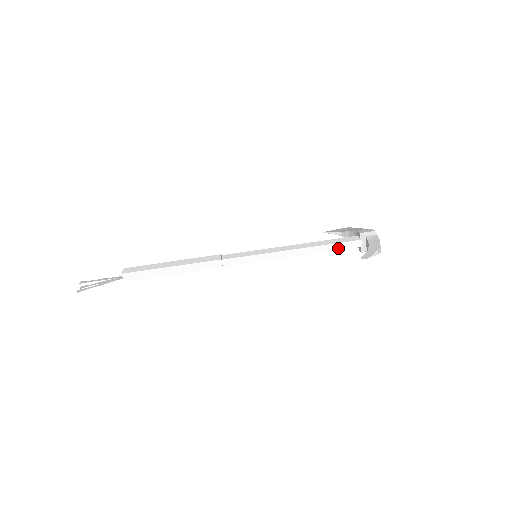
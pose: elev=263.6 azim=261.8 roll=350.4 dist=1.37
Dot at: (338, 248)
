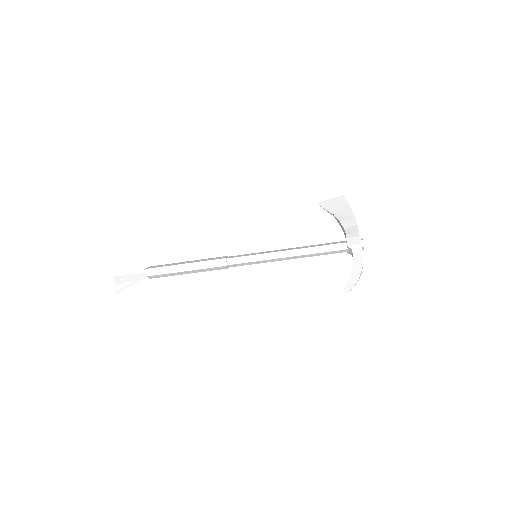
Dot at: (327, 254)
